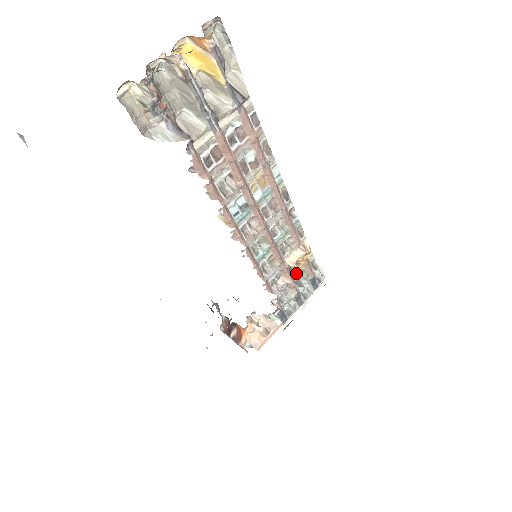
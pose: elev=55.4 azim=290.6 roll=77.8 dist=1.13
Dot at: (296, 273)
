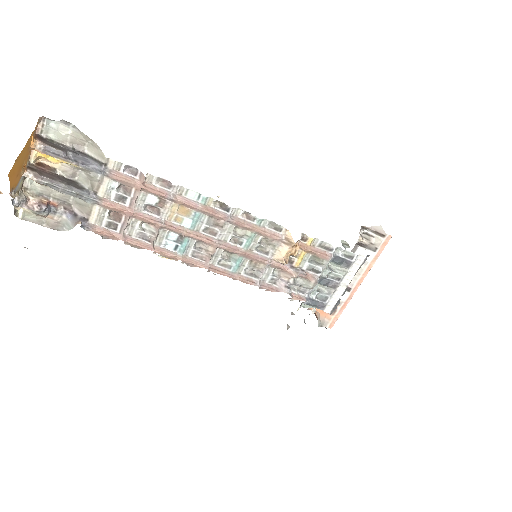
Dot at: (303, 262)
